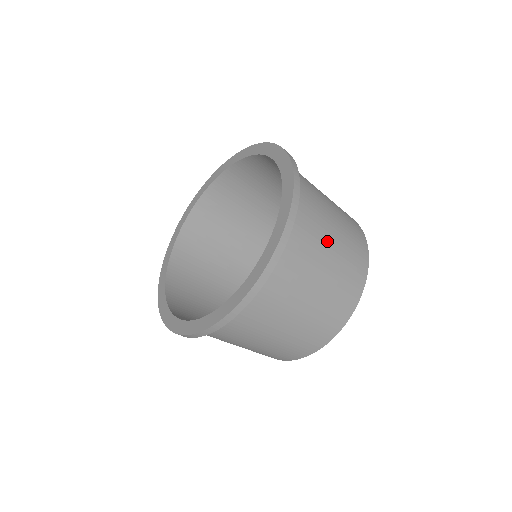
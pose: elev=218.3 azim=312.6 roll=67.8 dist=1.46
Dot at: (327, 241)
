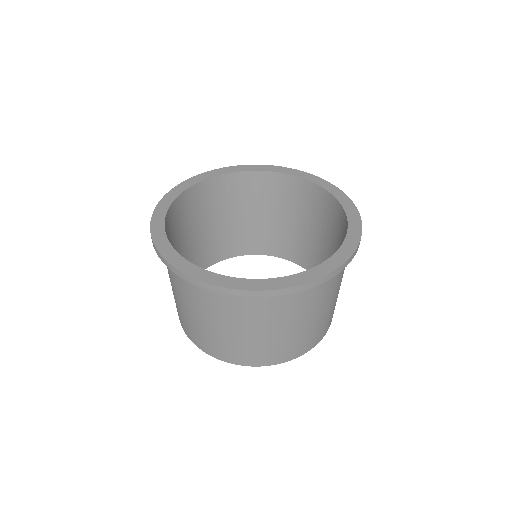
Dot at: (308, 316)
